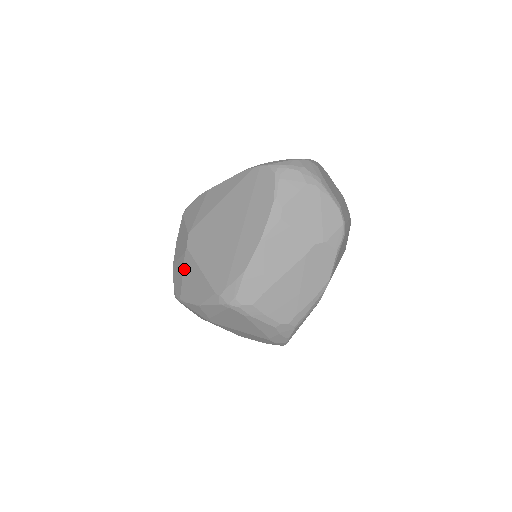
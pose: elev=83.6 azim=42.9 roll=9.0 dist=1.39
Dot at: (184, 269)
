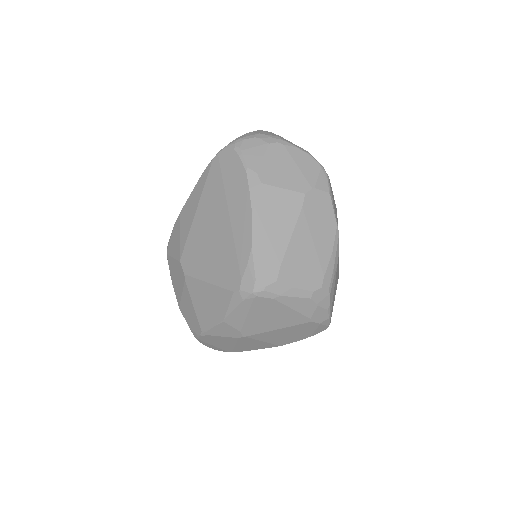
Dot at: (192, 298)
